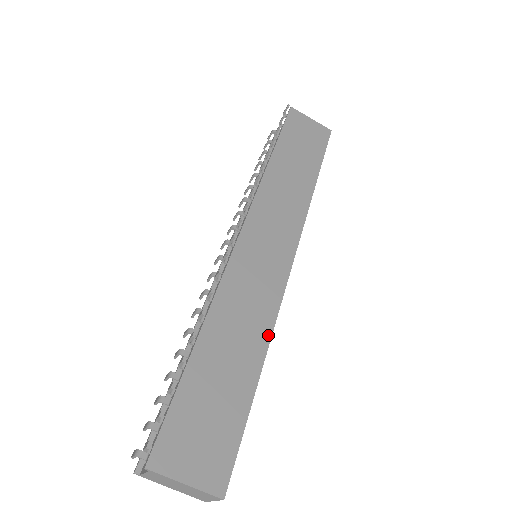
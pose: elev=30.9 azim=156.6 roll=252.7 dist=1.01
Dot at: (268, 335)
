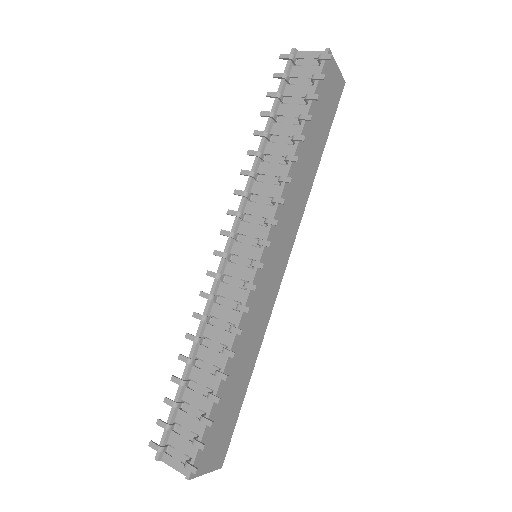
Dot at: (260, 345)
